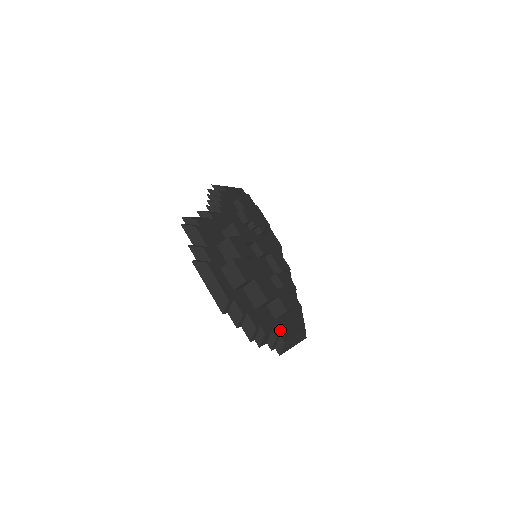
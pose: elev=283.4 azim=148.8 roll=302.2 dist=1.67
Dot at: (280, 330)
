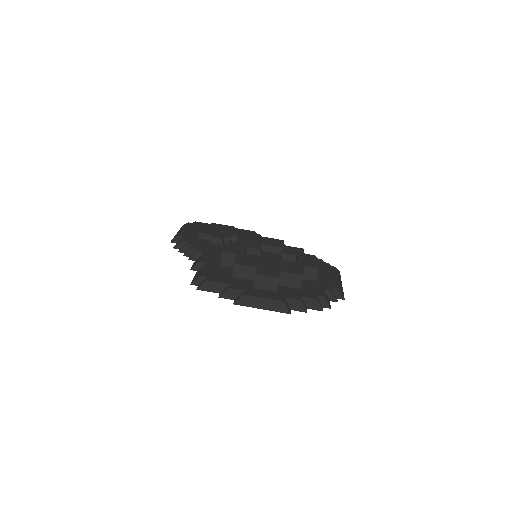
Dot at: (326, 284)
